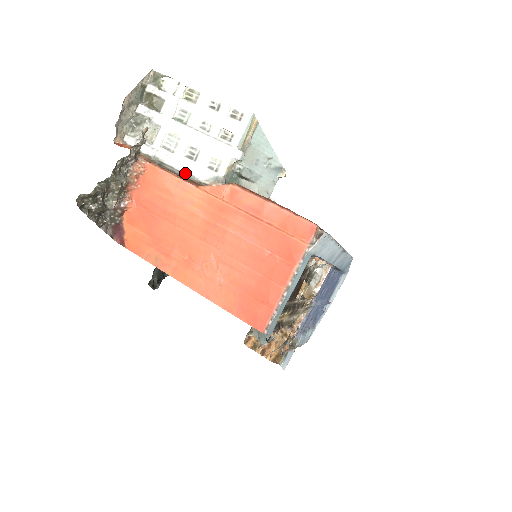
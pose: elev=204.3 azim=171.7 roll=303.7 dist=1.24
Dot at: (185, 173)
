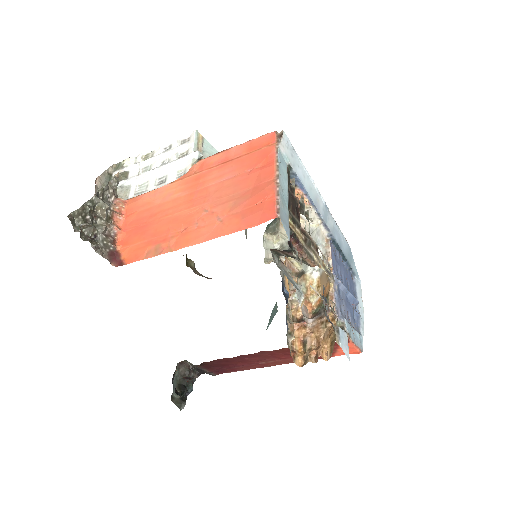
Dot at: occluded
